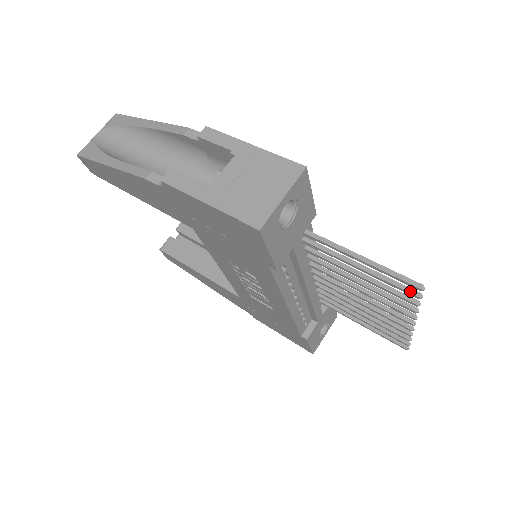
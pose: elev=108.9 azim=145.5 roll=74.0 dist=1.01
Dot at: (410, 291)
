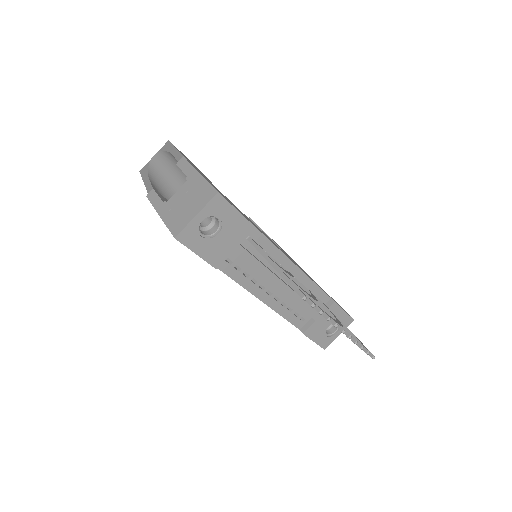
Dot at: (307, 300)
